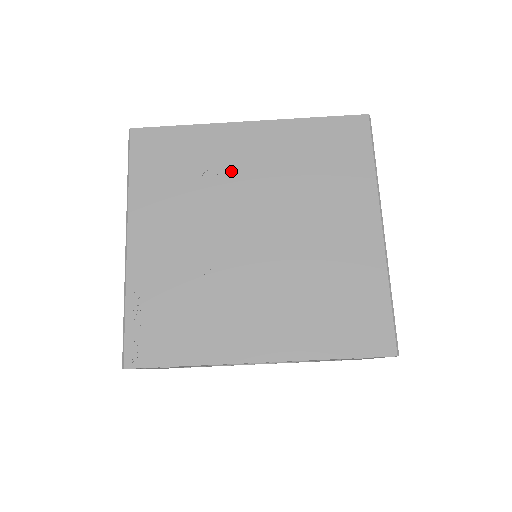
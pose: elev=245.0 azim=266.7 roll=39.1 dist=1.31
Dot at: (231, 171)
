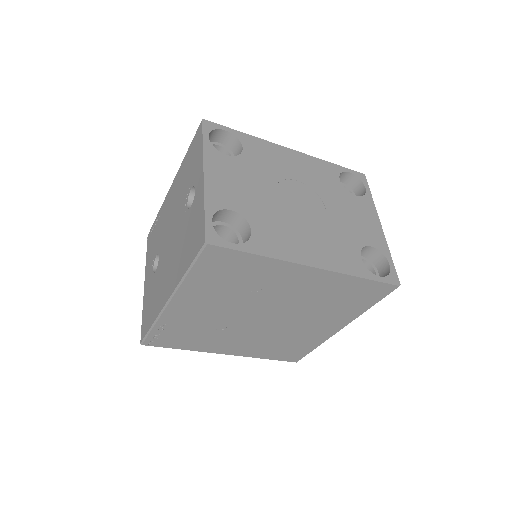
Dot at: (274, 289)
